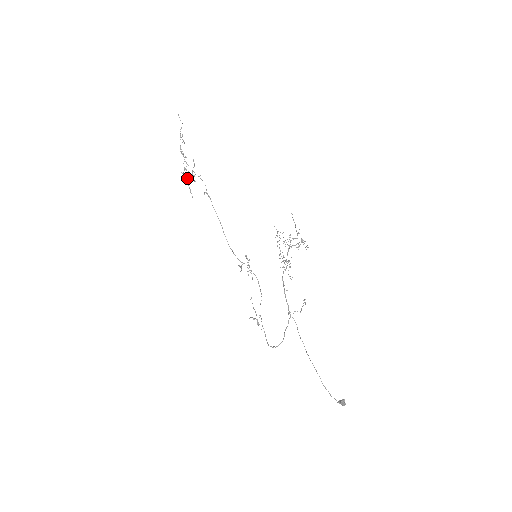
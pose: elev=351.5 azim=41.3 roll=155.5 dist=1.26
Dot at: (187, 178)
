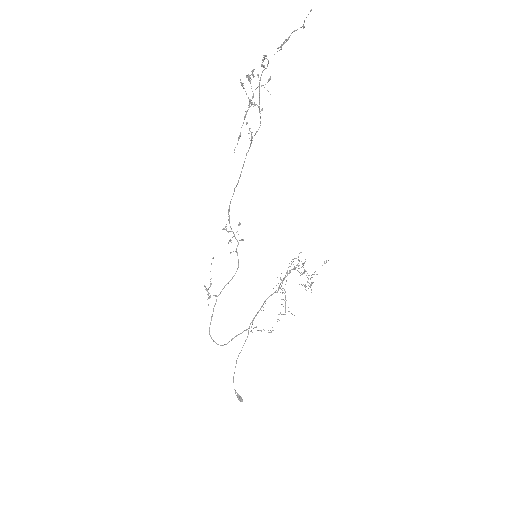
Dot at: (246, 111)
